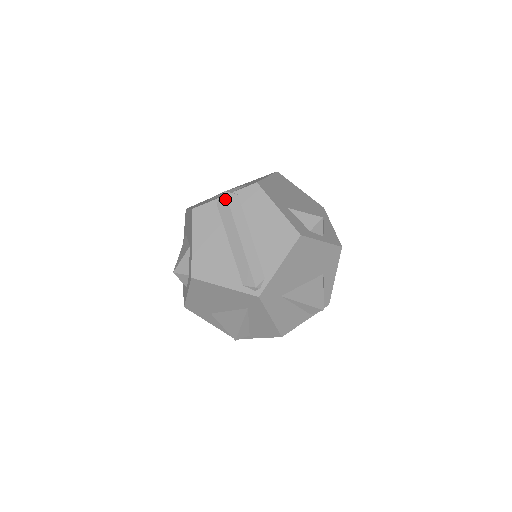
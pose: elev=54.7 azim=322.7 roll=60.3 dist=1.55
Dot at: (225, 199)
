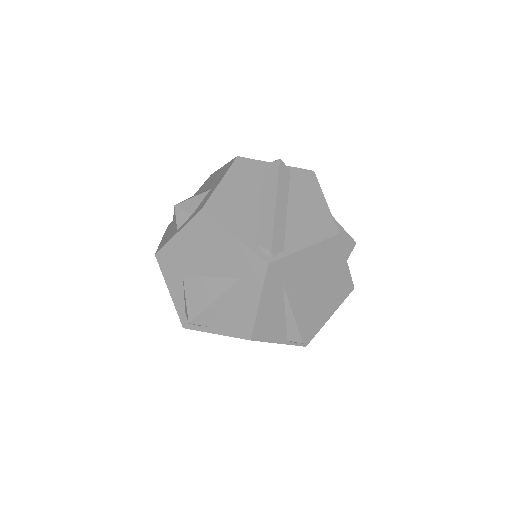
Dot at: (277, 165)
